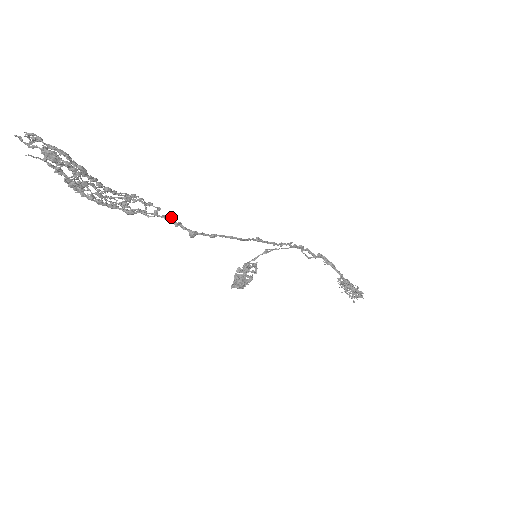
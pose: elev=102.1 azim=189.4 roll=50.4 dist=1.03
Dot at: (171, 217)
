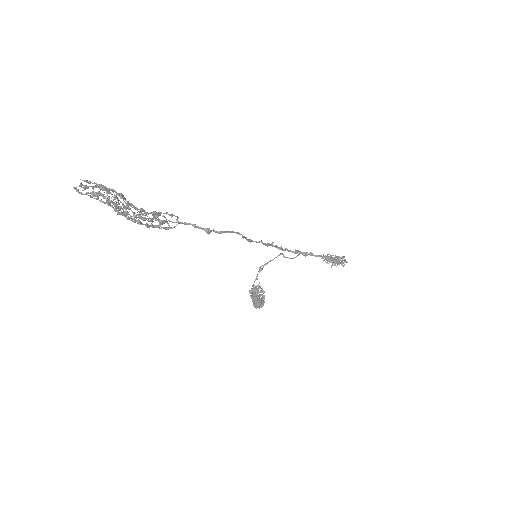
Dot at: (188, 223)
